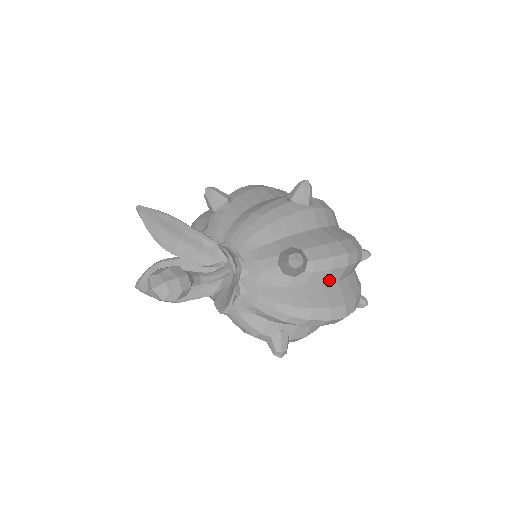
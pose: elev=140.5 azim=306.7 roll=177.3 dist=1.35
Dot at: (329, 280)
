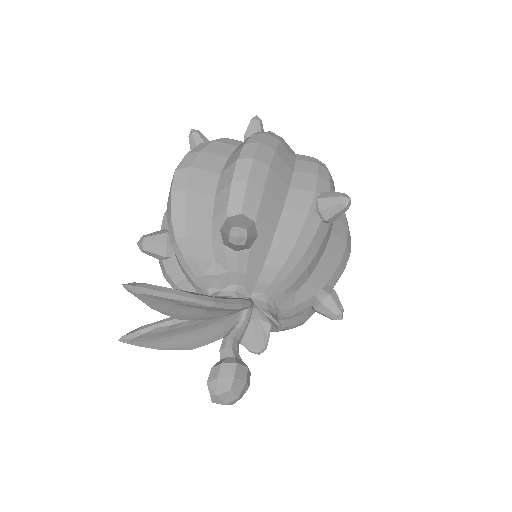
Dot at: occluded
